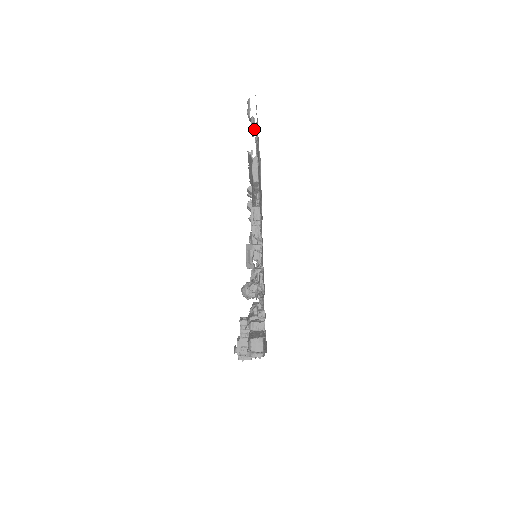
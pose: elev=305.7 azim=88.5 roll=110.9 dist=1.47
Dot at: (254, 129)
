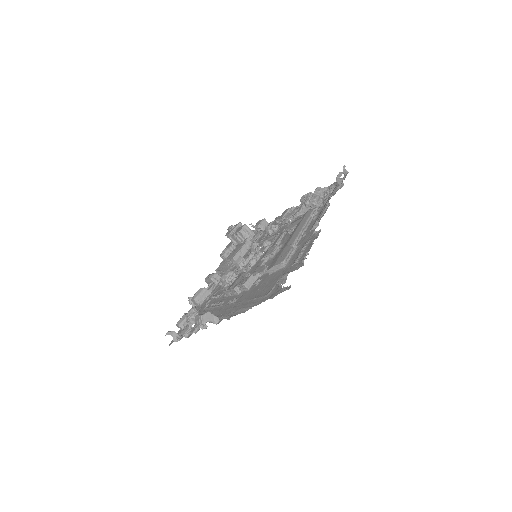
Dot at: occluded
